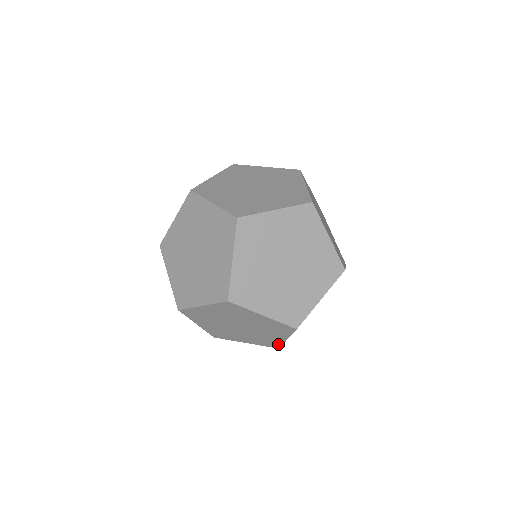
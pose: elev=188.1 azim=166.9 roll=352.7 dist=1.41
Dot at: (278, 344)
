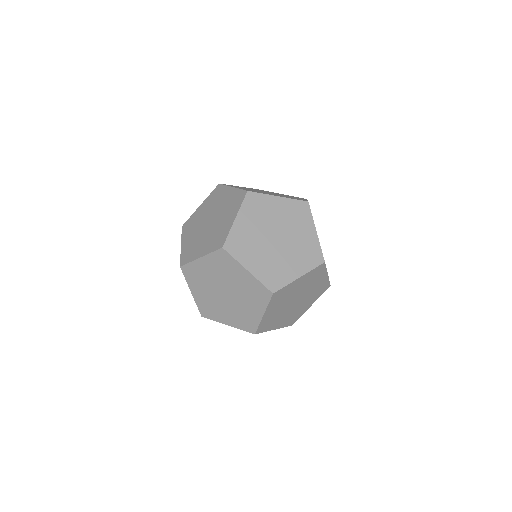
Dot at: (297, 318)
